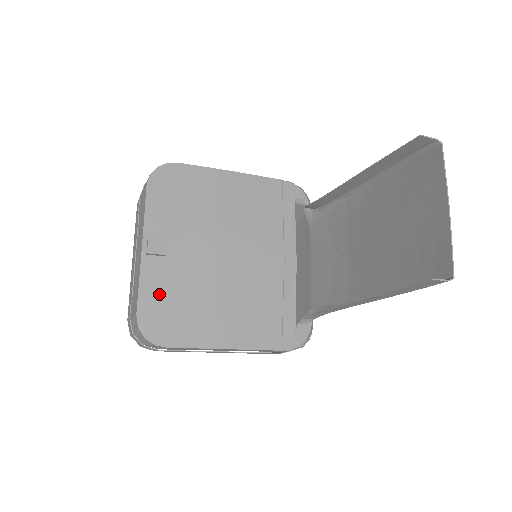
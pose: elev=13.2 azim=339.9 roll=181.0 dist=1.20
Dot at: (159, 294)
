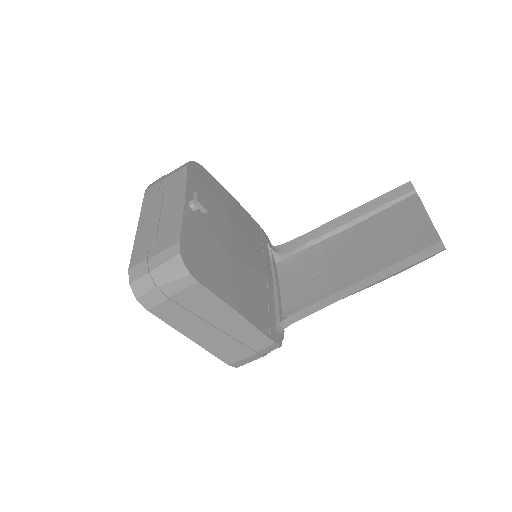
Dot at: (195, 239)
